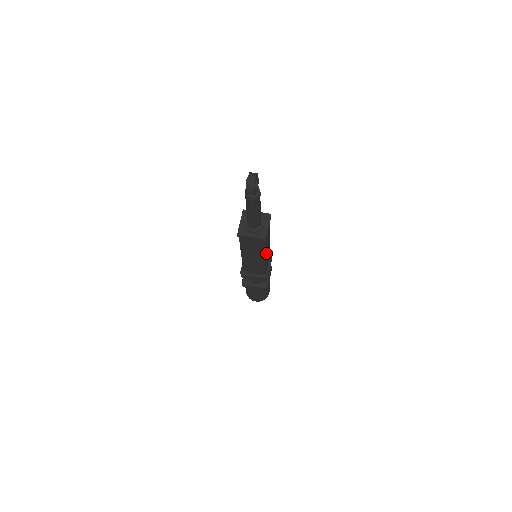
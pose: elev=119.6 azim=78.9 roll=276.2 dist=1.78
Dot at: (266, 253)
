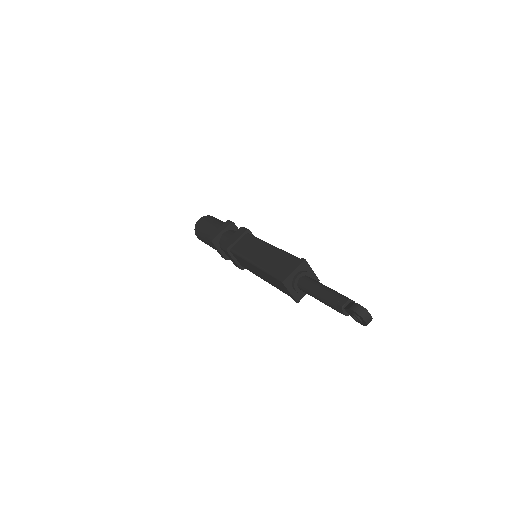
Dot at: occluded
